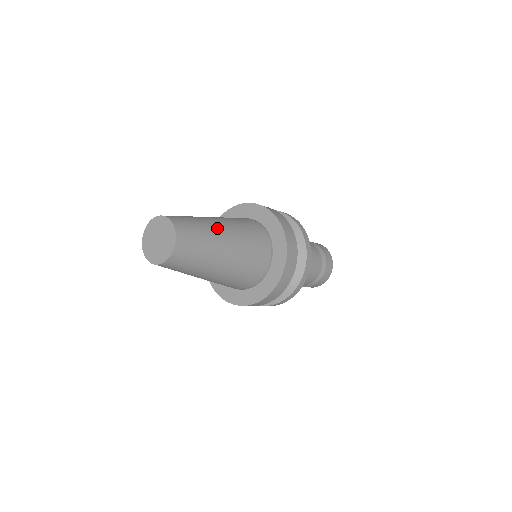
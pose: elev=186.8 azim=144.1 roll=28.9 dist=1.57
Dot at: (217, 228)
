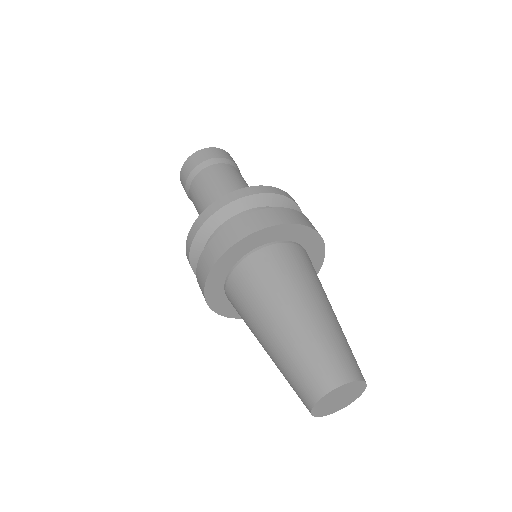
Dot at: (337, 320)
